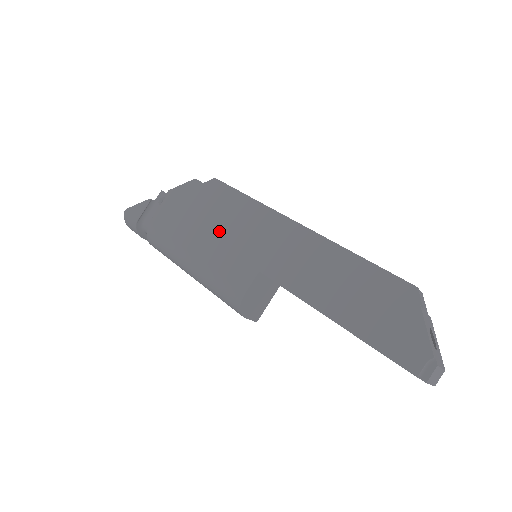
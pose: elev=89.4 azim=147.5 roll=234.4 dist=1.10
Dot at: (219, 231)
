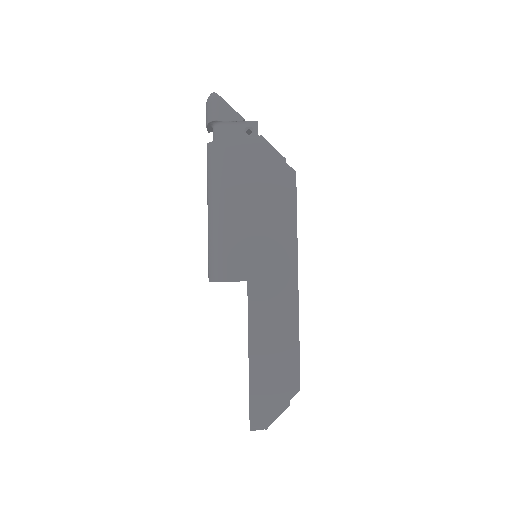
Dot at: (256, 221)
